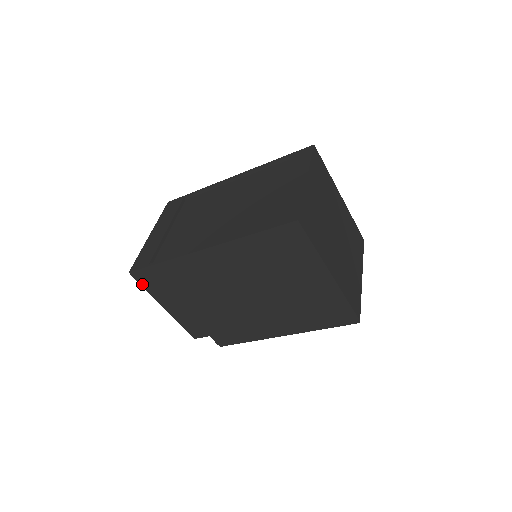
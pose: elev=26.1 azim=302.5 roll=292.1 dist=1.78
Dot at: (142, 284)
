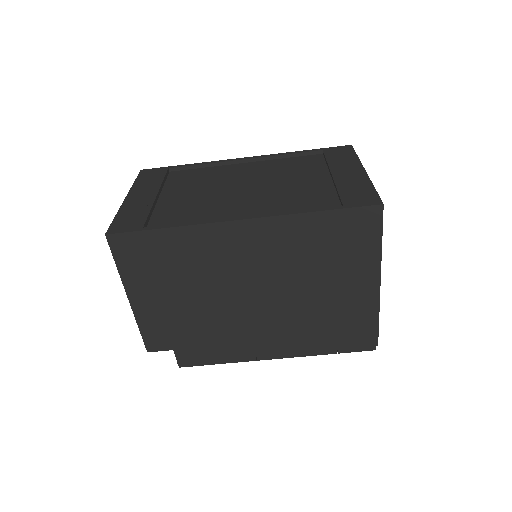
Dot at: (116, 256)
